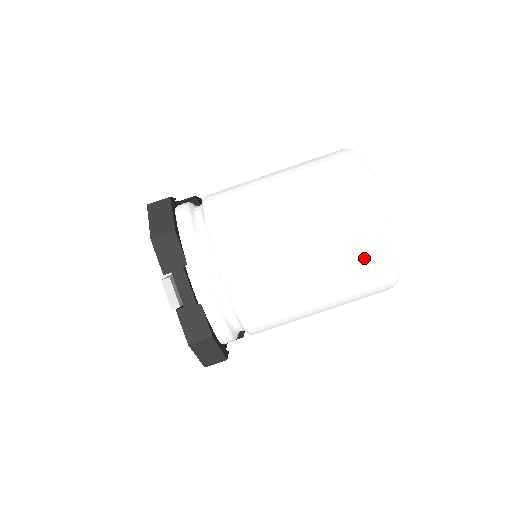
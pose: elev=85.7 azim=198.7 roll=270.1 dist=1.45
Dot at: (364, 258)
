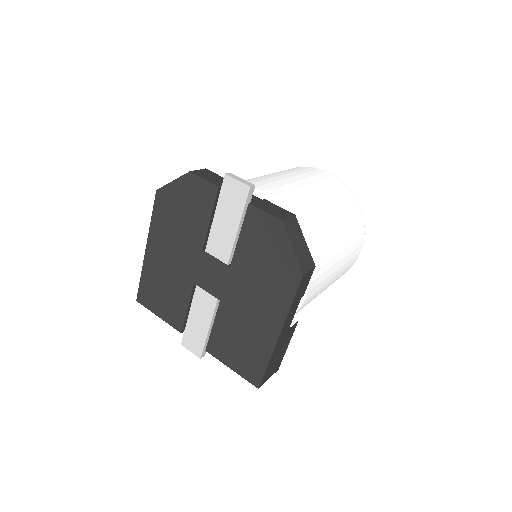
Dot at: (337, 188)
